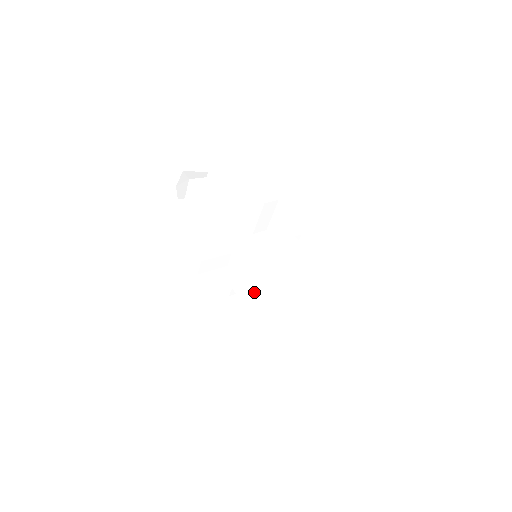
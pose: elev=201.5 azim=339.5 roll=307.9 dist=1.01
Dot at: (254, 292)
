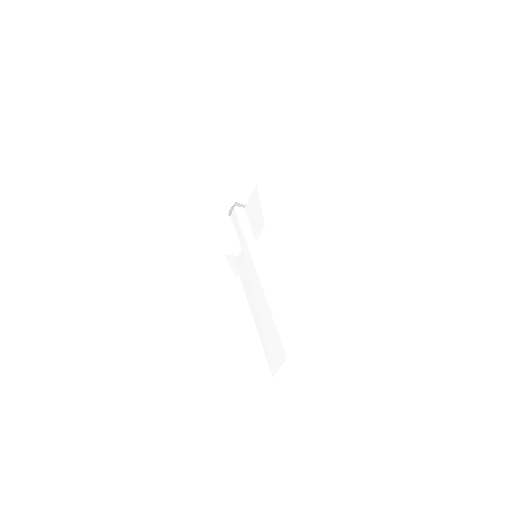
Dot at: (246, 271)
